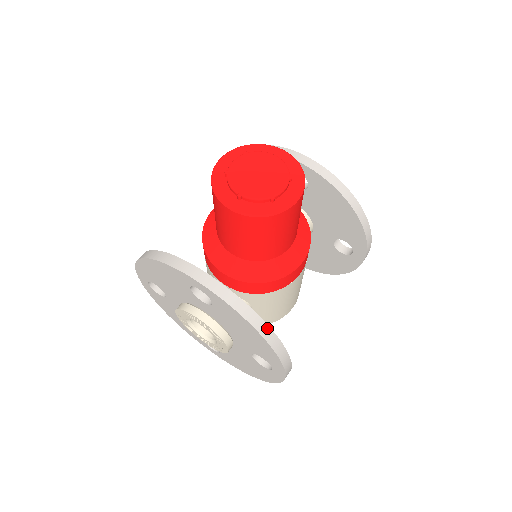
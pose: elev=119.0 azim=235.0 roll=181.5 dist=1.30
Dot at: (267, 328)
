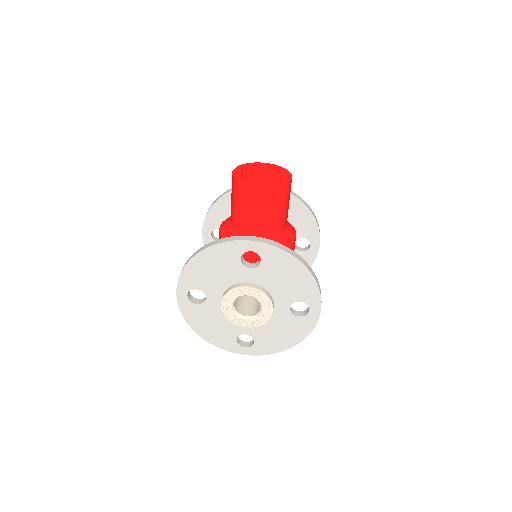
Dot at: (304, 261)
